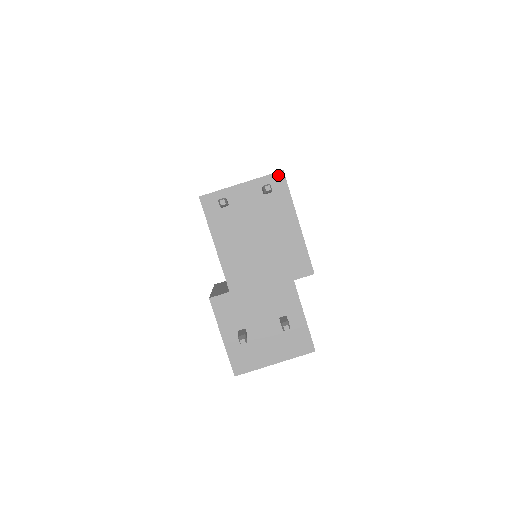
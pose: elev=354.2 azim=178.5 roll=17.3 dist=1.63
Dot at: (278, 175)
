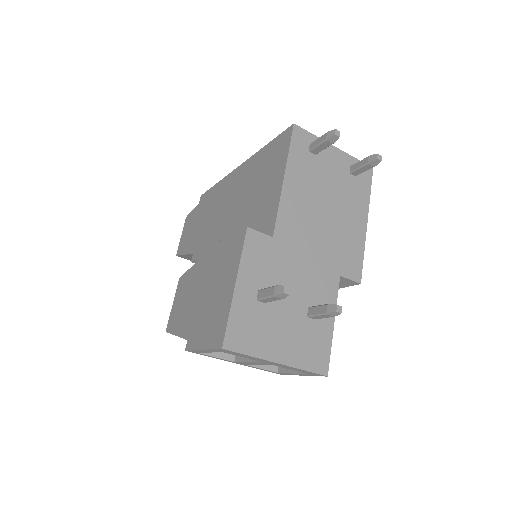
Dot at: occluded
